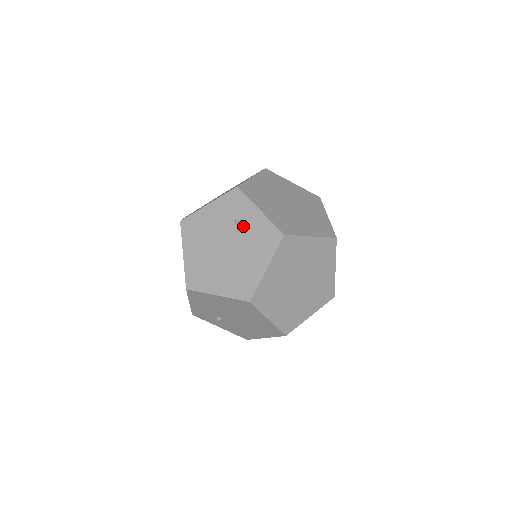
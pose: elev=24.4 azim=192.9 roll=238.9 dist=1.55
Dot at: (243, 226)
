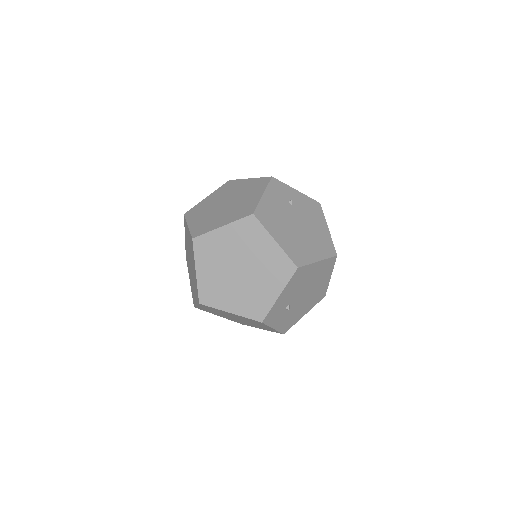
Dot at: (296, 204)
